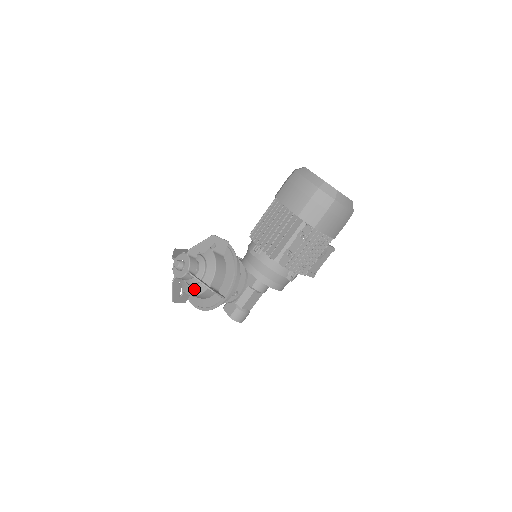
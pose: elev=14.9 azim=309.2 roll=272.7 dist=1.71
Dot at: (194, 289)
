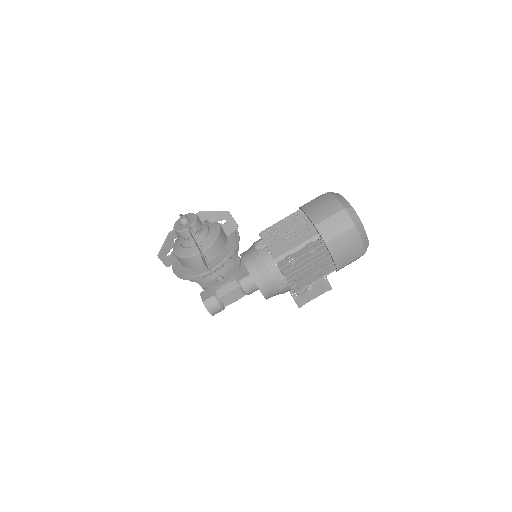
Dot at: (185, 251)
